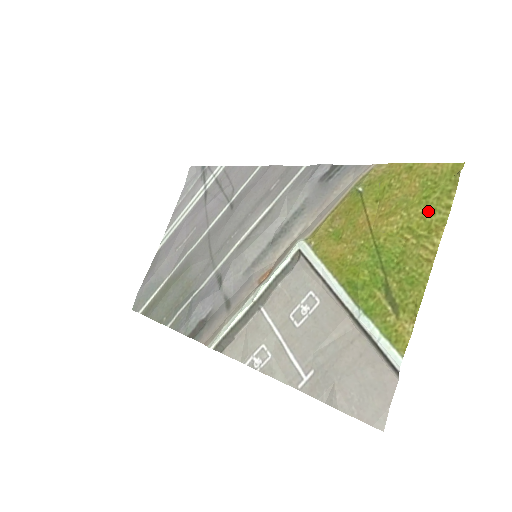
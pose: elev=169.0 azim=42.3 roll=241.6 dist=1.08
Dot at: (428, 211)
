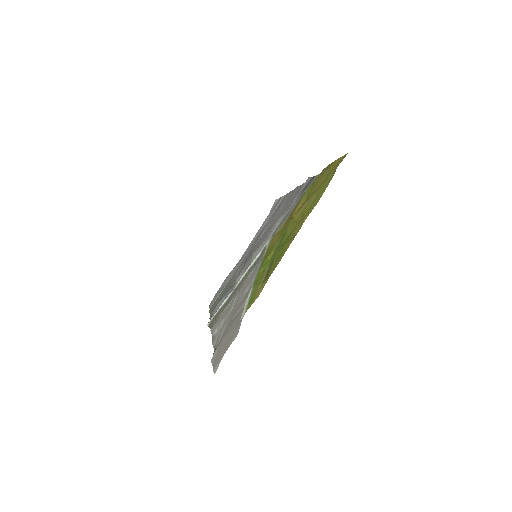
Dot at: (316, 197)
